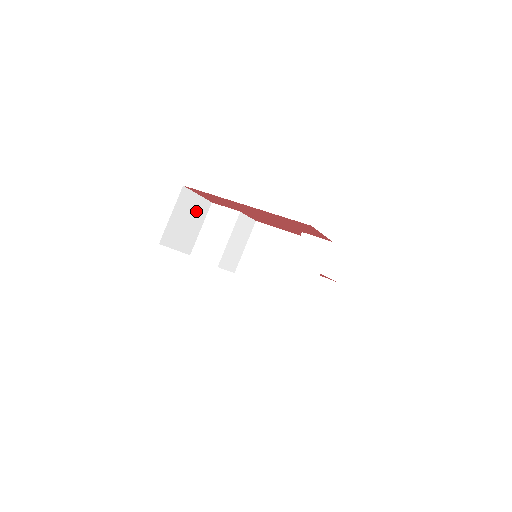
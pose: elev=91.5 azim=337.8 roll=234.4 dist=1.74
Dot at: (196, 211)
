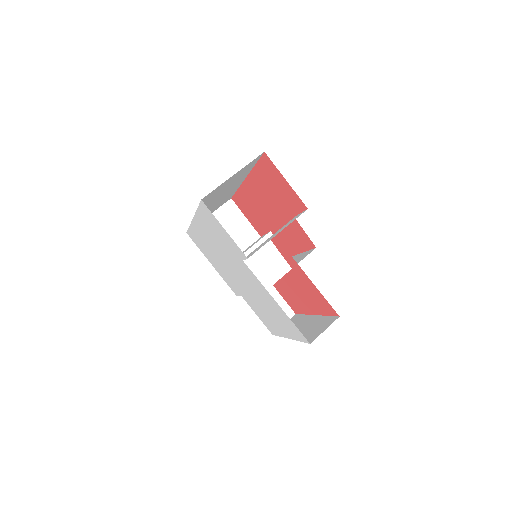
Dot at: (239, 232)
